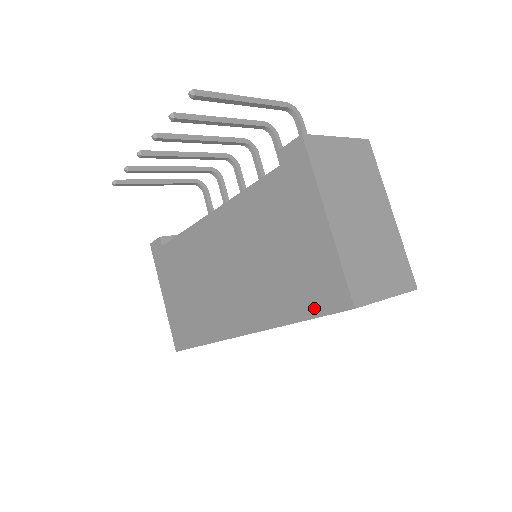
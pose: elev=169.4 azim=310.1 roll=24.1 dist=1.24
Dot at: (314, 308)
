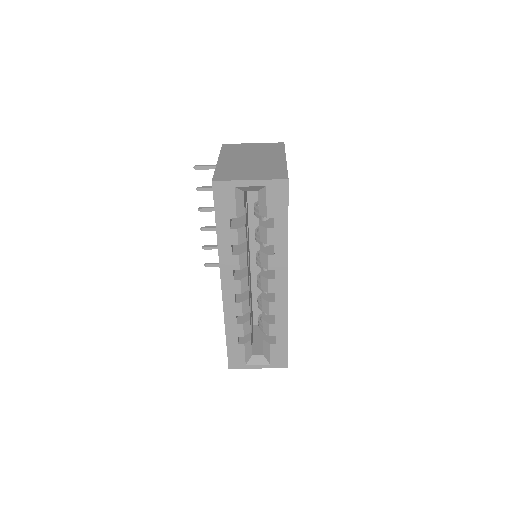
Dot at: occluded
